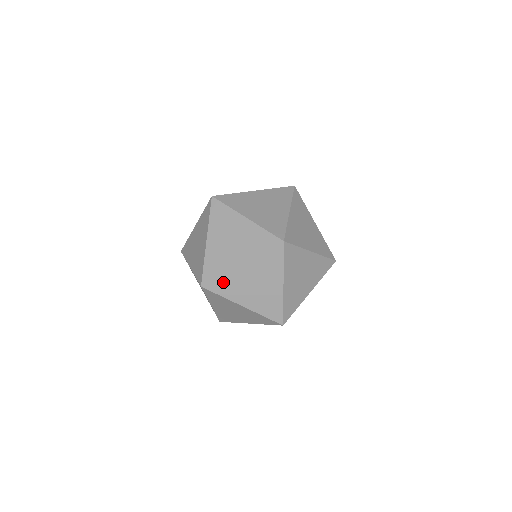
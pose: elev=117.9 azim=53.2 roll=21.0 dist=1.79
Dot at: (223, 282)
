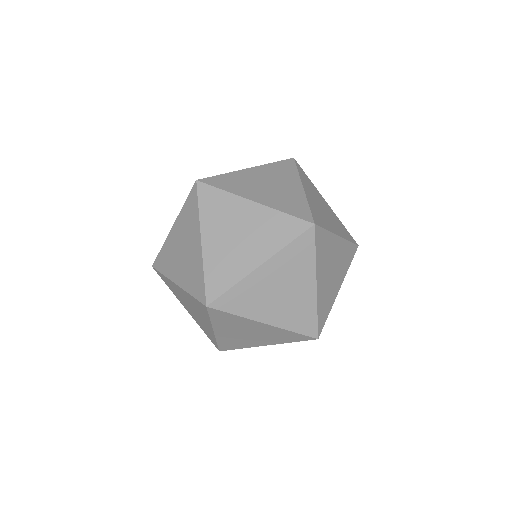
Dot at: (237, 295)
